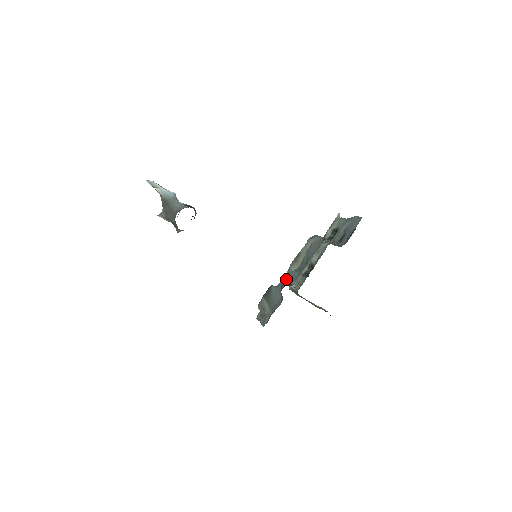
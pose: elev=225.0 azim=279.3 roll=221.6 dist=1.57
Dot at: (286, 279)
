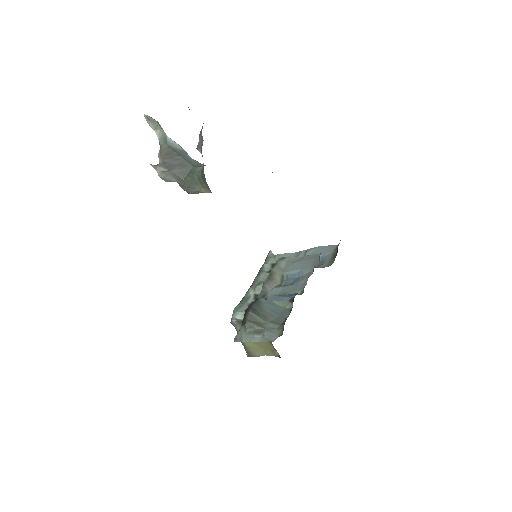
Dot at: (267, 296)
